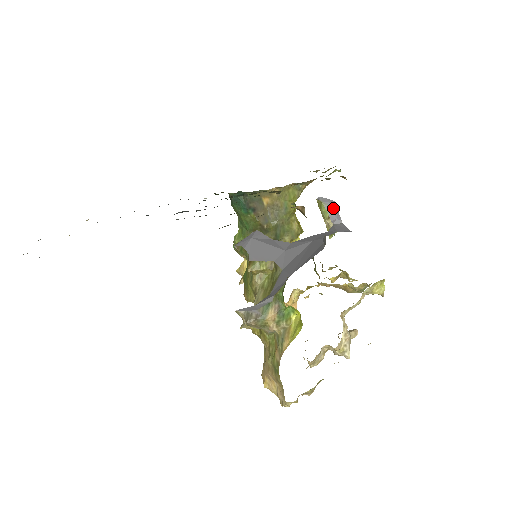
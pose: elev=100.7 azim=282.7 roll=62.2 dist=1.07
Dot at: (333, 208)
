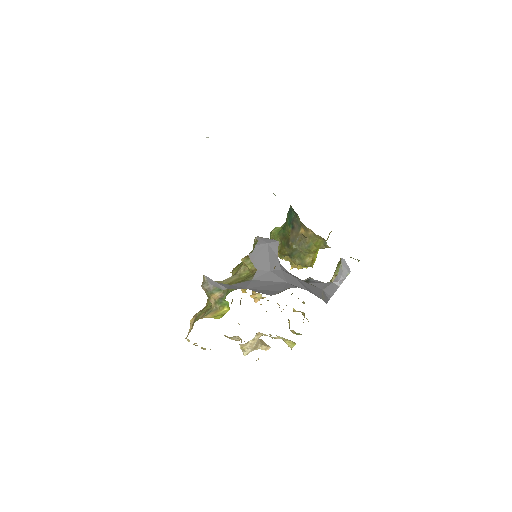
Dot at: (344, 273)
